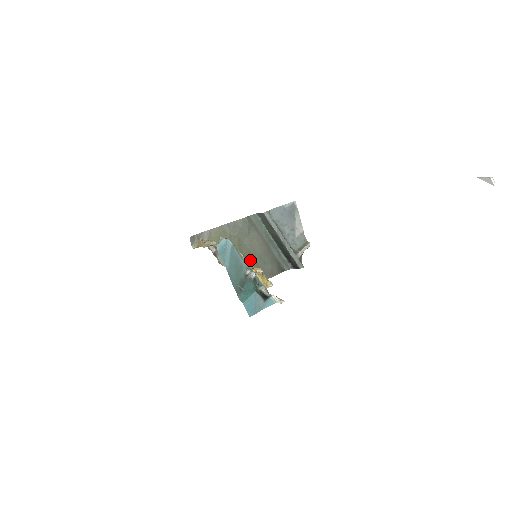
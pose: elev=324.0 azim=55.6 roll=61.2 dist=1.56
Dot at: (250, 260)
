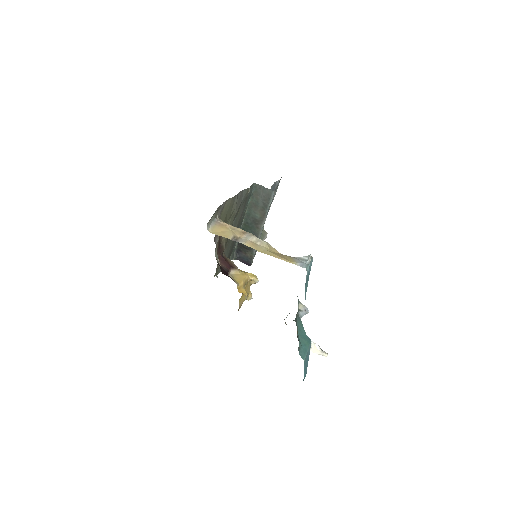
Dot at: occluded
